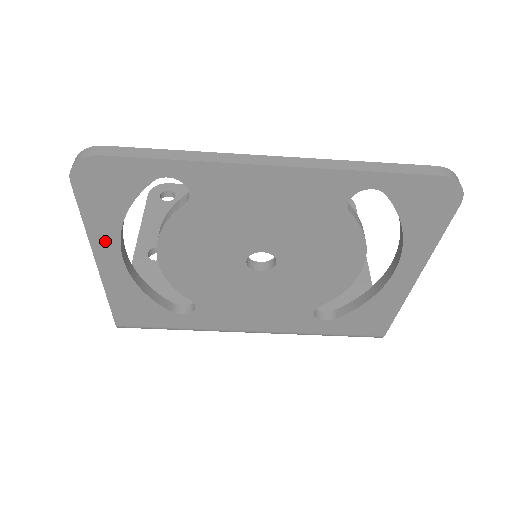
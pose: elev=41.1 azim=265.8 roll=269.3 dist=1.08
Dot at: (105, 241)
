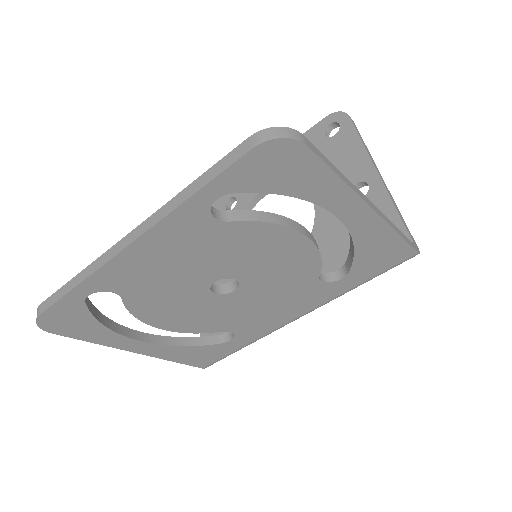
Dot at: (118, 341)
